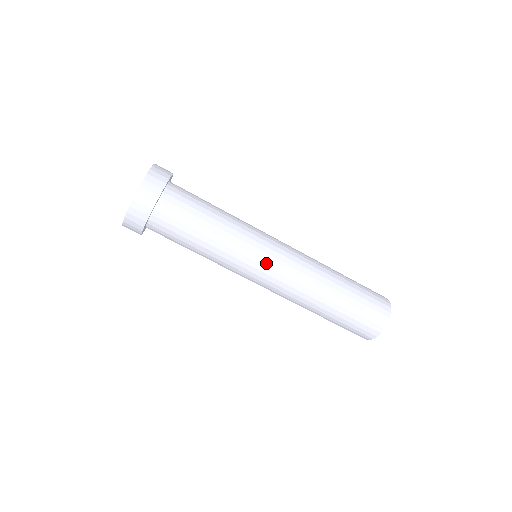
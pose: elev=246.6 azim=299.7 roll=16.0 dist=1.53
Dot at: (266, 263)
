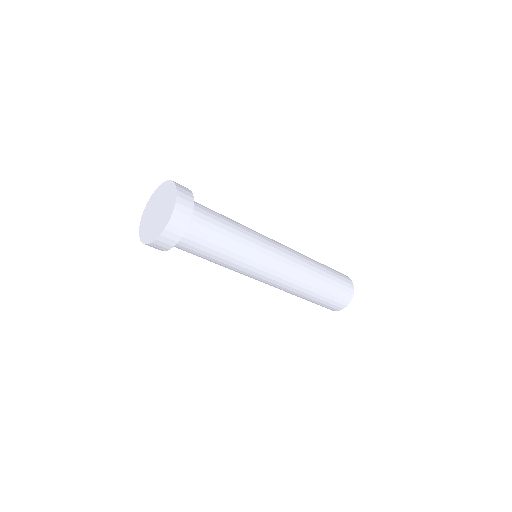
Dot at: (258, 278)
